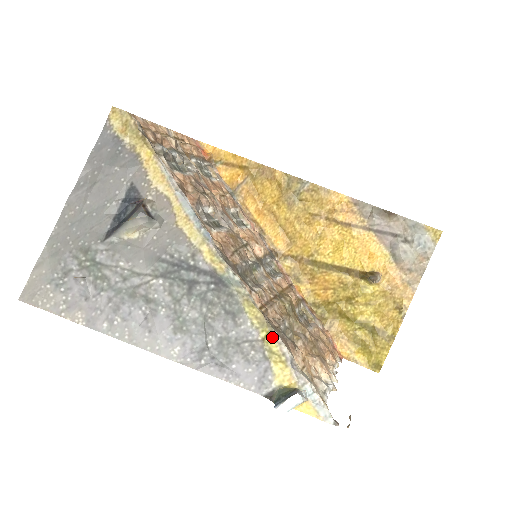
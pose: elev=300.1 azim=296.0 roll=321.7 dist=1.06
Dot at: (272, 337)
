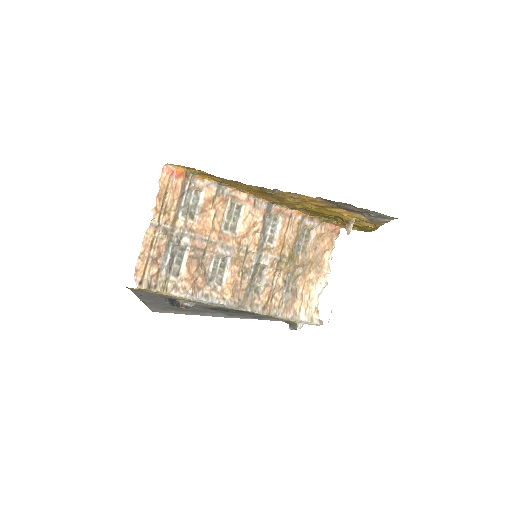
Dot at: occluded
